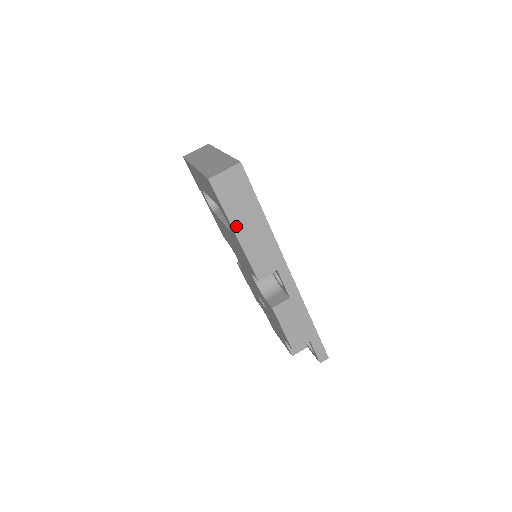
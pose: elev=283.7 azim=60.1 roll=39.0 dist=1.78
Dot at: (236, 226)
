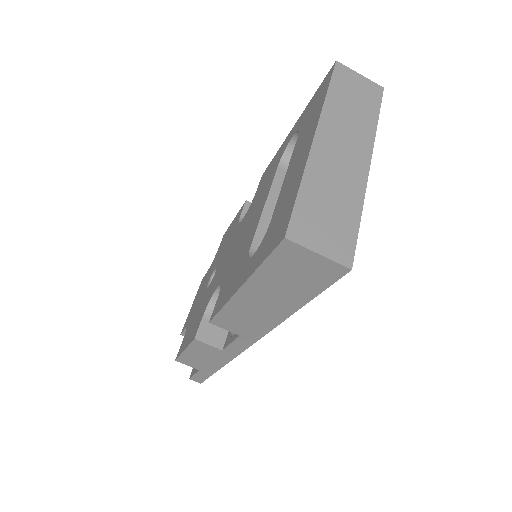
Dot at: (250, 287)
